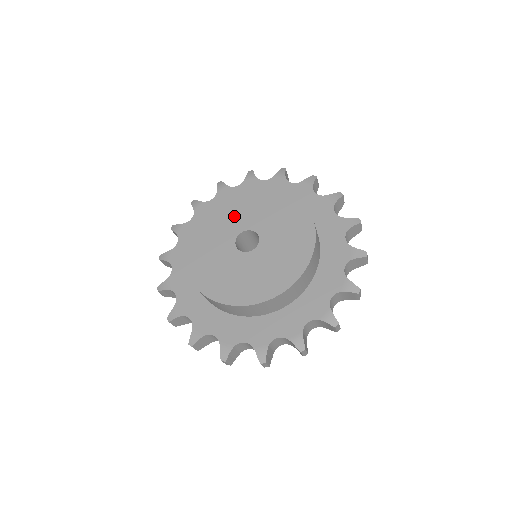
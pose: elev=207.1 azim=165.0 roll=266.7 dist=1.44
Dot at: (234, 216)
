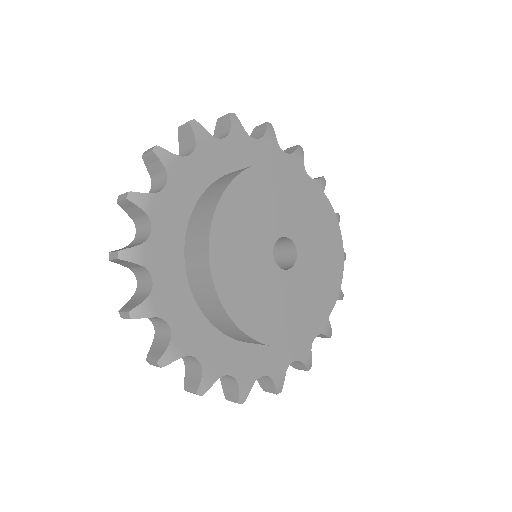
Dot at: (277, 207)
